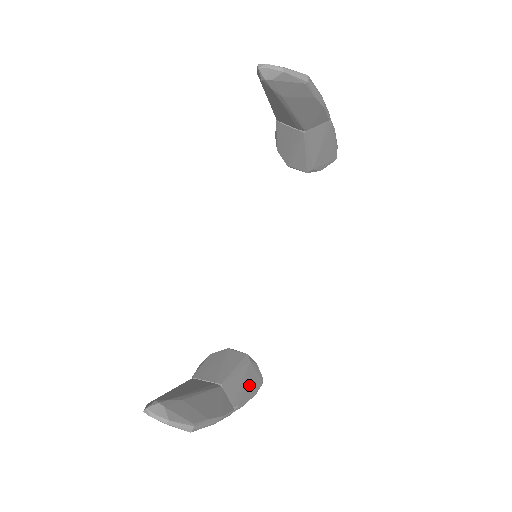
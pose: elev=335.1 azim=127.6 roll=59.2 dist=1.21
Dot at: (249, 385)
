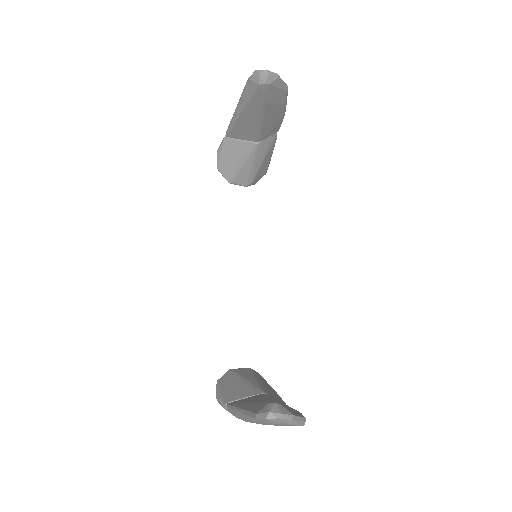
Dot at: occluded
